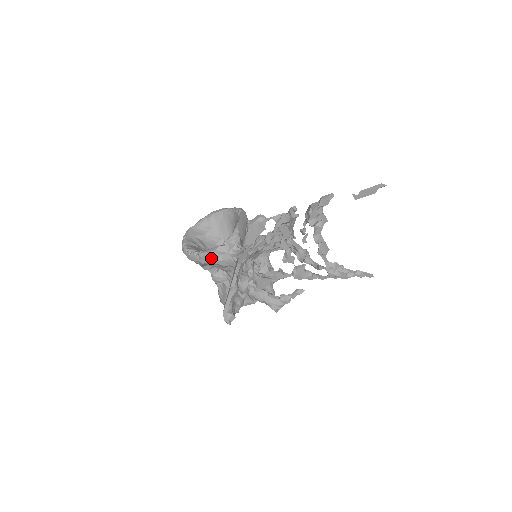
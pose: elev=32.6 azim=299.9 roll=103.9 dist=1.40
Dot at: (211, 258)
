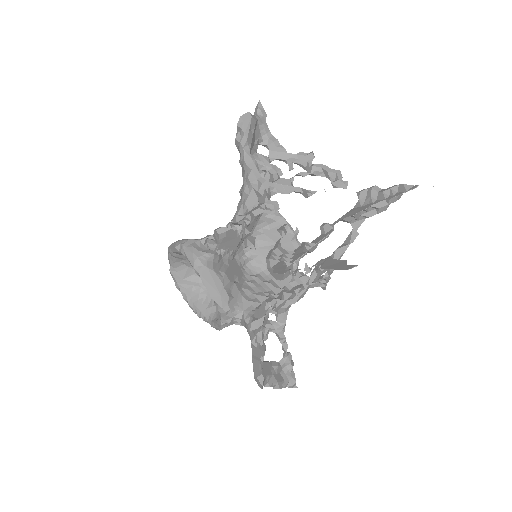
Dot at: (224, 327)
